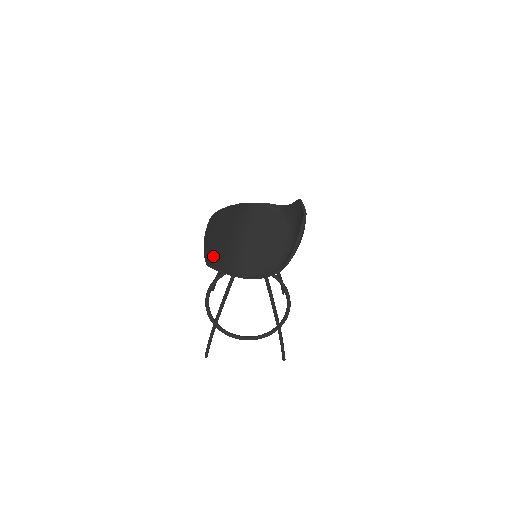
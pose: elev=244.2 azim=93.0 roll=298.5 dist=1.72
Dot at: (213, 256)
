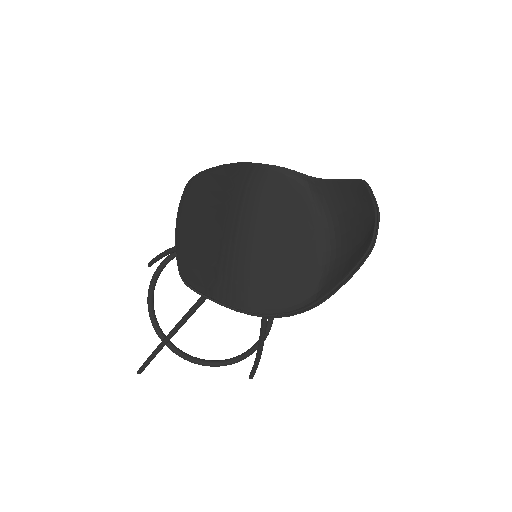
Dot at: (196, 266)
